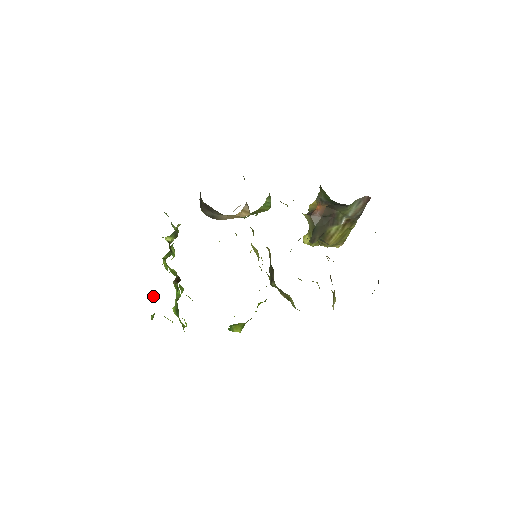
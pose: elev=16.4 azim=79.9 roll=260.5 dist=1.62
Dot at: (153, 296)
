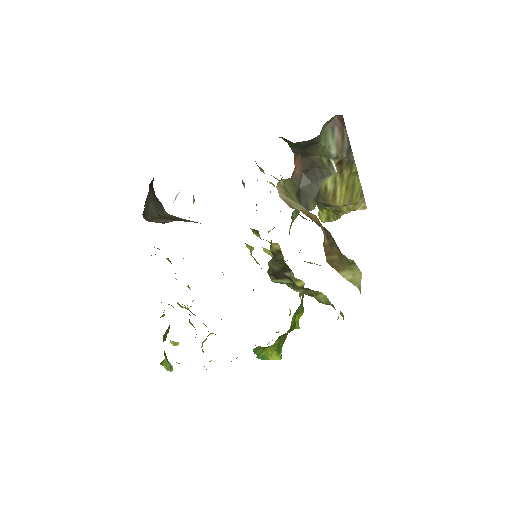
Dot at: (172, 344)
